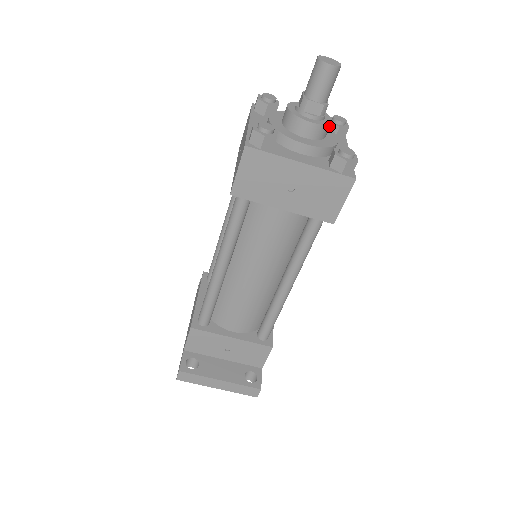
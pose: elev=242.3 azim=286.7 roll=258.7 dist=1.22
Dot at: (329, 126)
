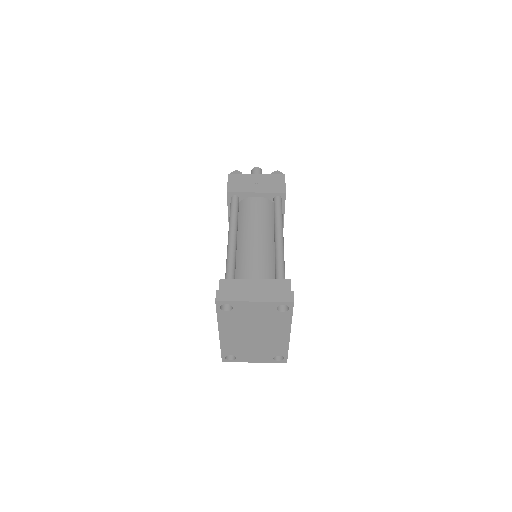
Dot at: occluded
